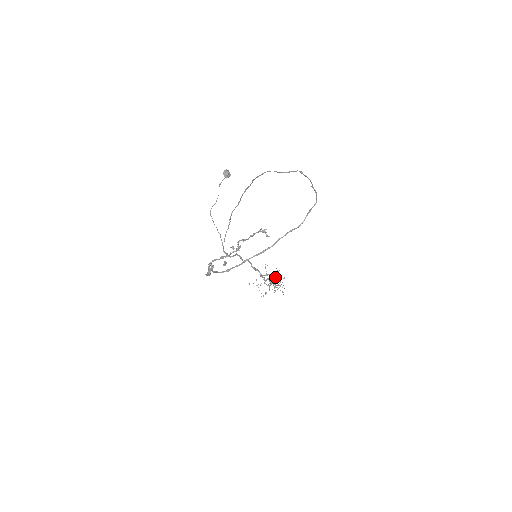
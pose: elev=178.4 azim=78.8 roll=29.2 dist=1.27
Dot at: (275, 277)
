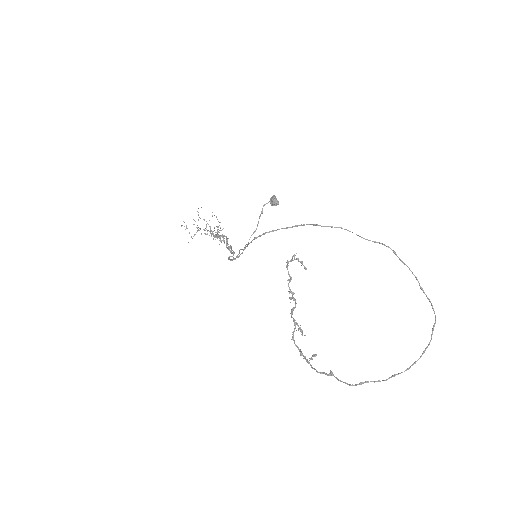
Dot at: (220, 230)
